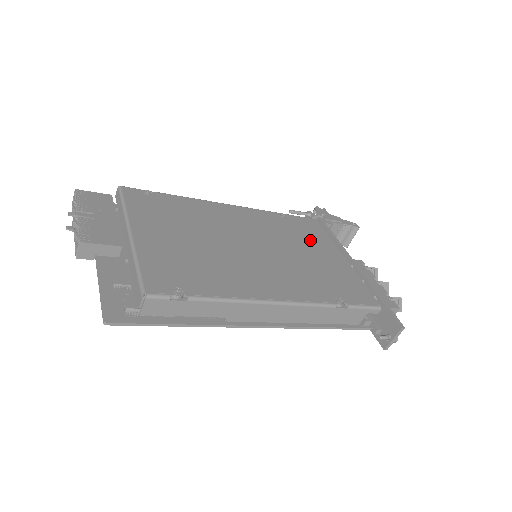
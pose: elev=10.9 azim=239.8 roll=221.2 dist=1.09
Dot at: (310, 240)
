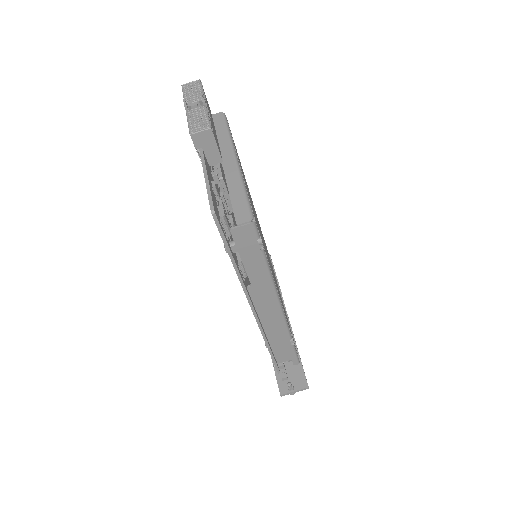
Dot at: occluded
